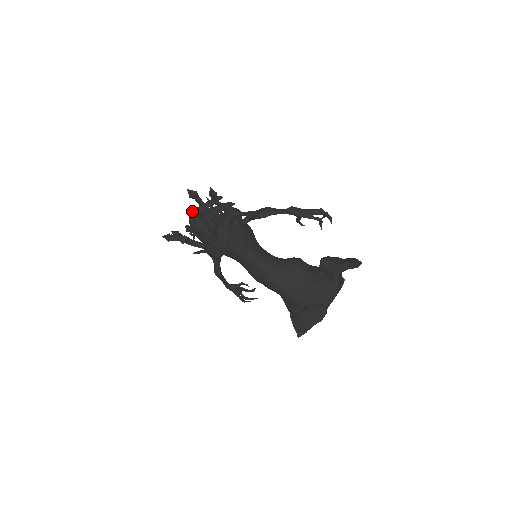
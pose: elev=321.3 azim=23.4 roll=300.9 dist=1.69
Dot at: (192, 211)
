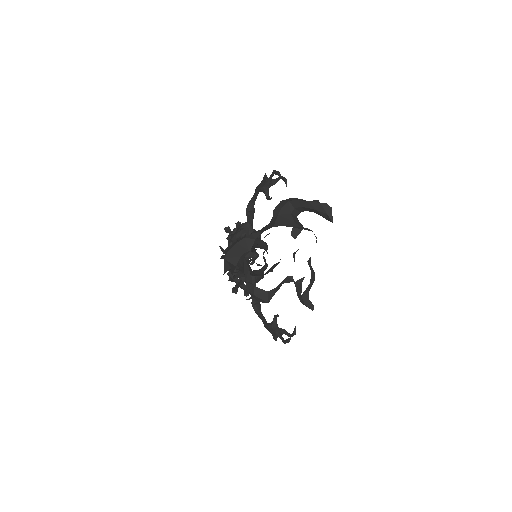
Dot at: occluded
